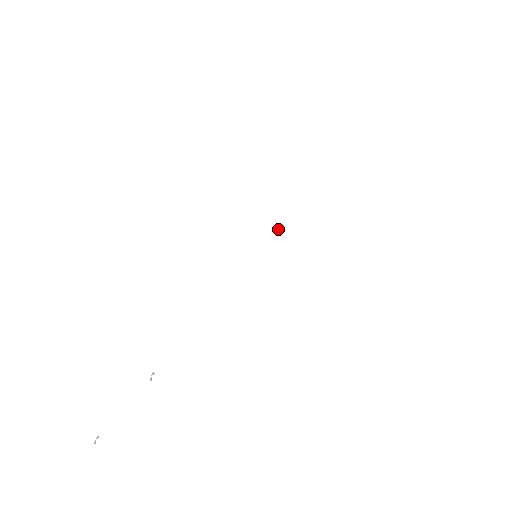
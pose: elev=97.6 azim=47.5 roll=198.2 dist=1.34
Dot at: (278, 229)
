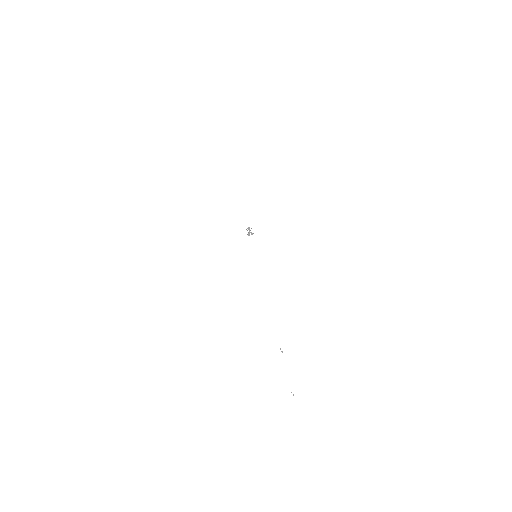
Dot at: (249, 233)
